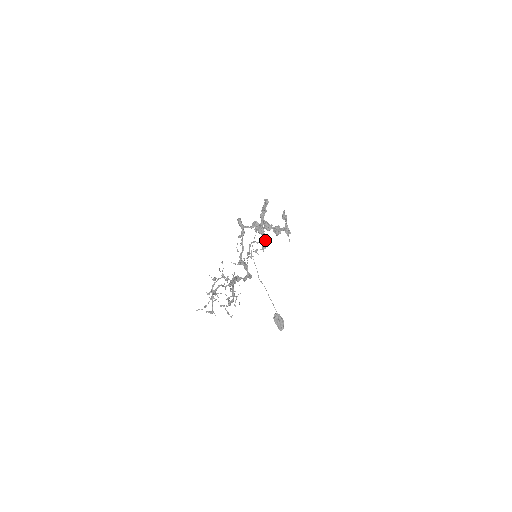
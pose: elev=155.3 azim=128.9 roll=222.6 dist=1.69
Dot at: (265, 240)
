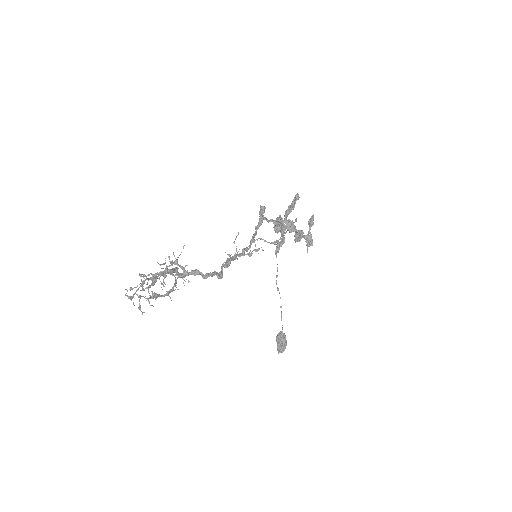
Dot at: (281, 242)
